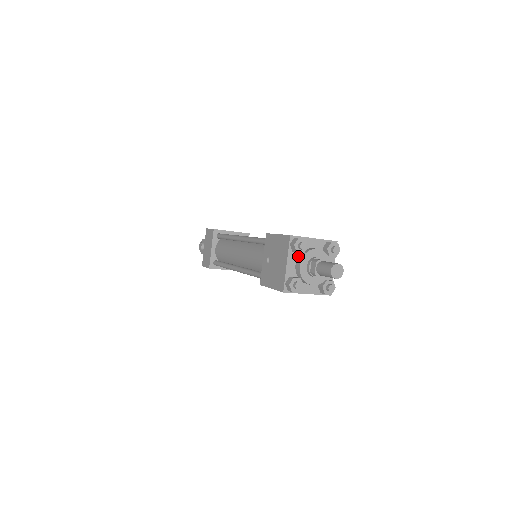
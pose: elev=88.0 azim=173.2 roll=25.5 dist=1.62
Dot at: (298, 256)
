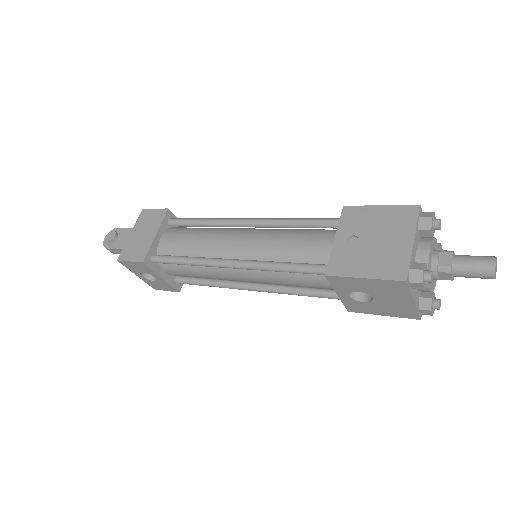
Dot at: (419, 240)
